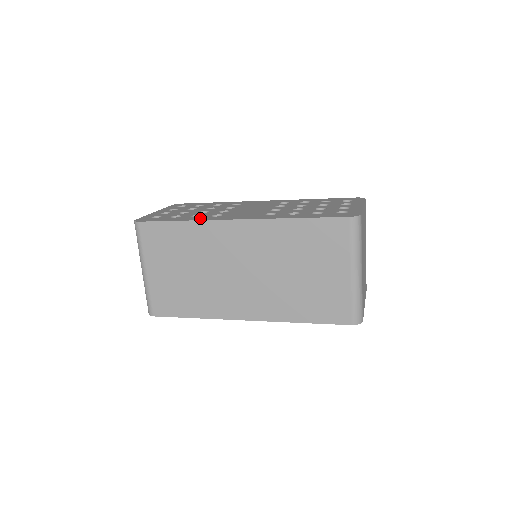
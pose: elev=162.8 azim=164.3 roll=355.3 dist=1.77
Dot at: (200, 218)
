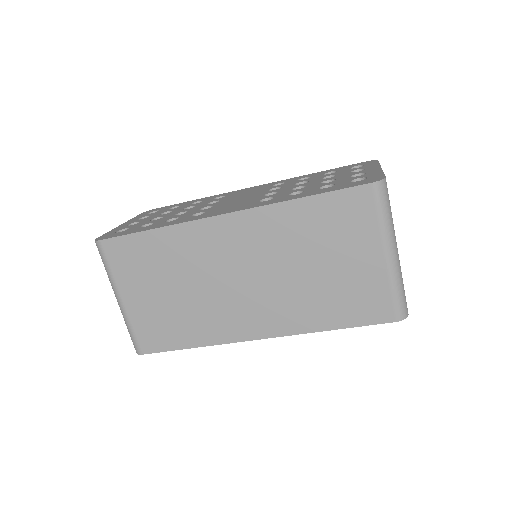
Dot at: (177, 221)
